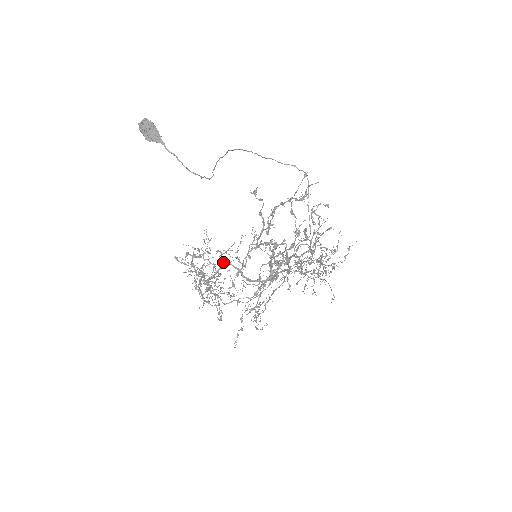
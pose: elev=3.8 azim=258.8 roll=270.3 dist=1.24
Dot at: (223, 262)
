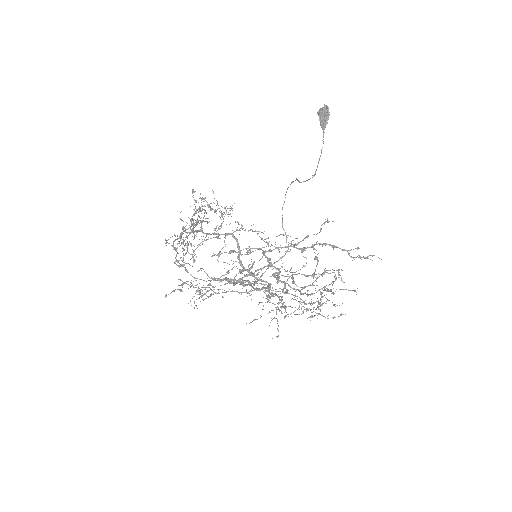
Dot at: (231, 233)
